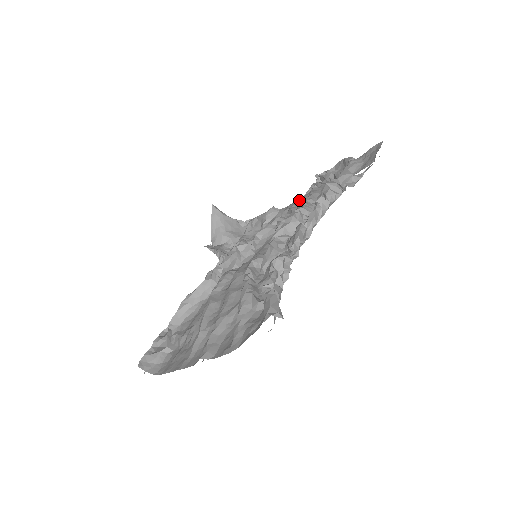
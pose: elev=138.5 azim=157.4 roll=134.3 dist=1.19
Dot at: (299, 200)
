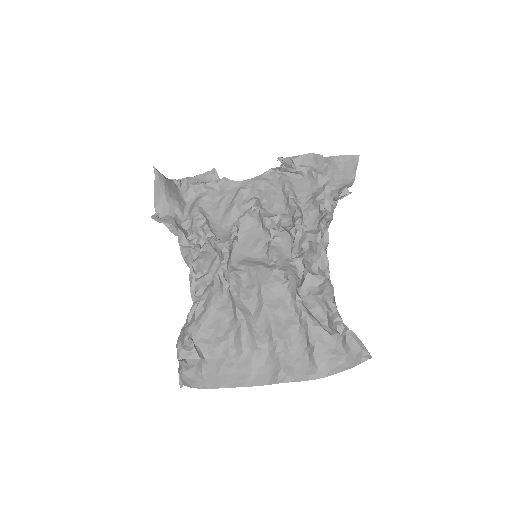
Dot at: (263, 182)
